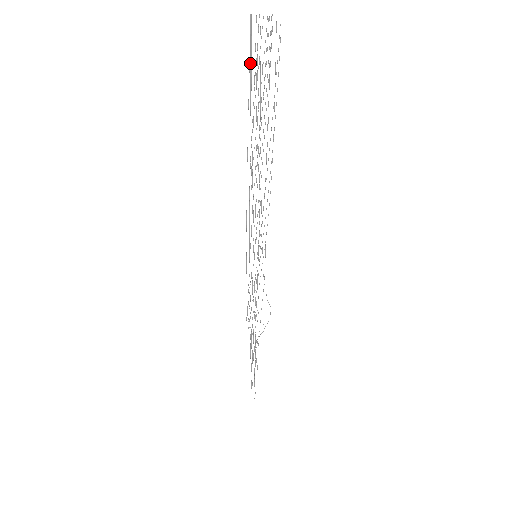
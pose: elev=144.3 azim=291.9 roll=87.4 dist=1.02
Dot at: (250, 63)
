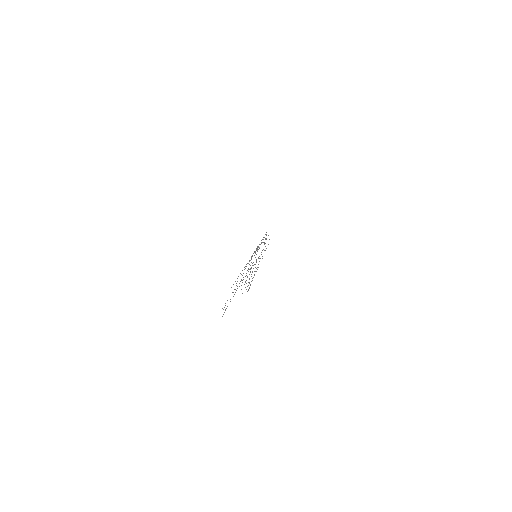
Dot at: (235, 281)
